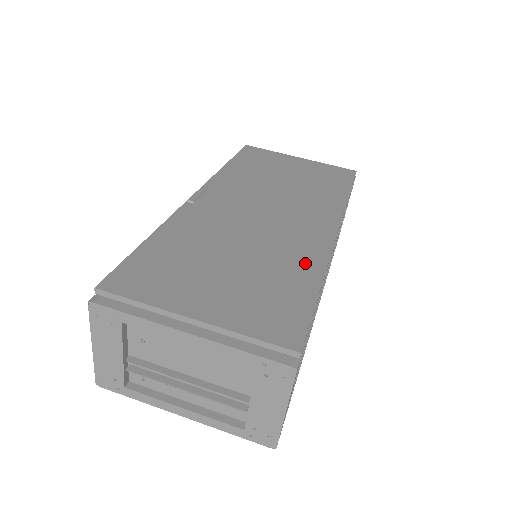
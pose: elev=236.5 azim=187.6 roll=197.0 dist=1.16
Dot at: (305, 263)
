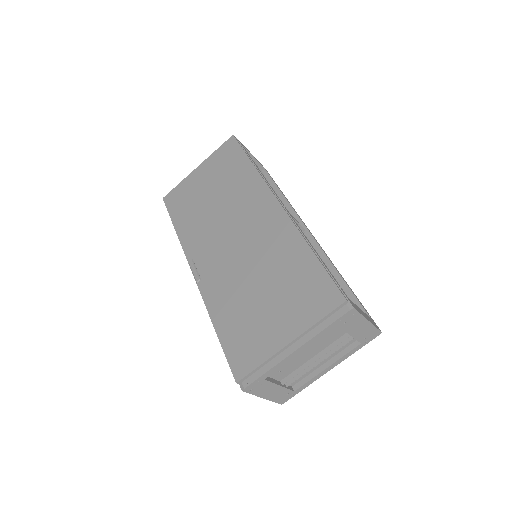
Dot at: (290, 246)
